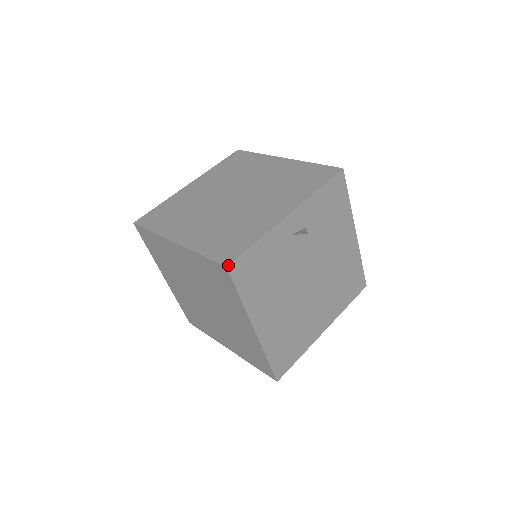
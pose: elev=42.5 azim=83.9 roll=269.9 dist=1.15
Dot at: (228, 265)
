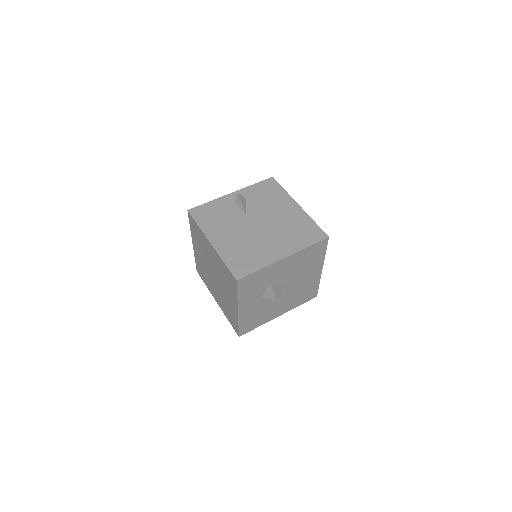
Dot at: (188, 210)
